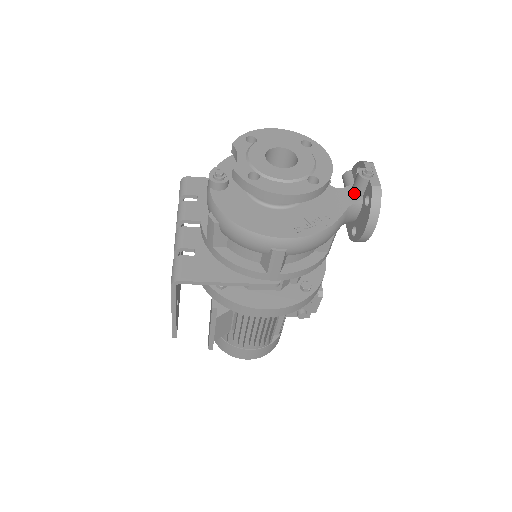
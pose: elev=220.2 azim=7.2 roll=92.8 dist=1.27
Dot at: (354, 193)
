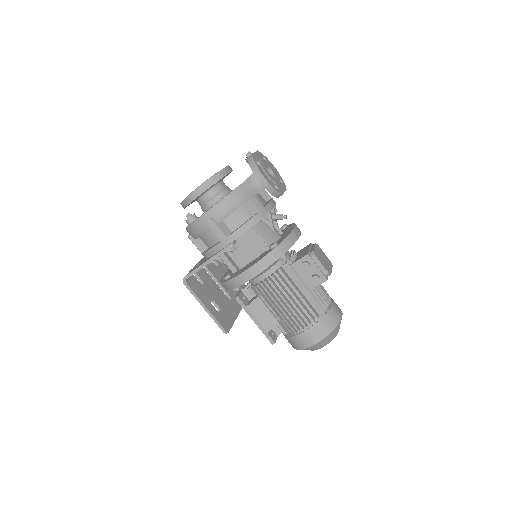
Dot at: occluded
